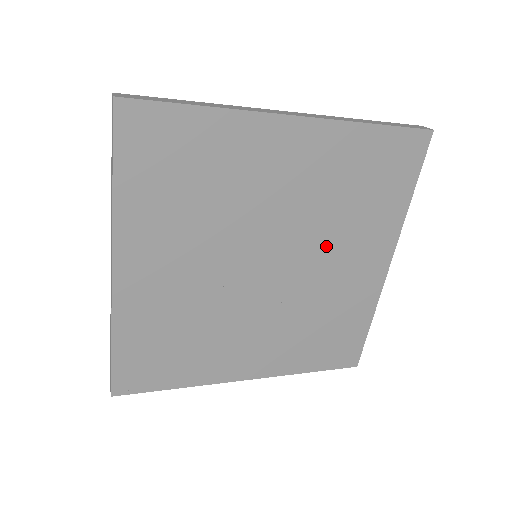
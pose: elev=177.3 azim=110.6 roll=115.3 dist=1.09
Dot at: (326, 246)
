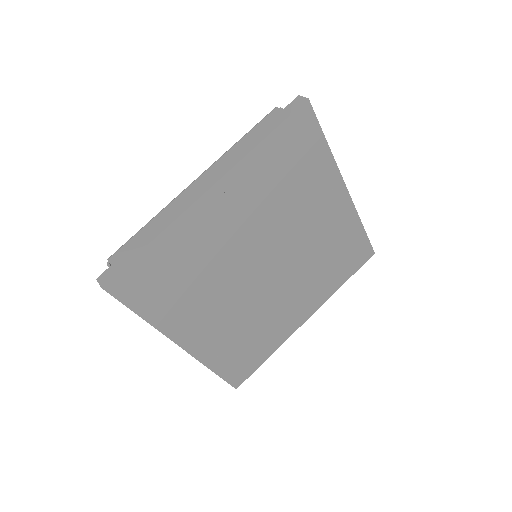
Dot at: (297, 279)
